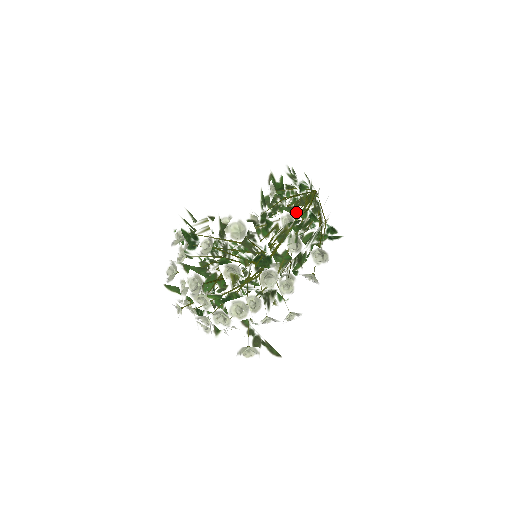
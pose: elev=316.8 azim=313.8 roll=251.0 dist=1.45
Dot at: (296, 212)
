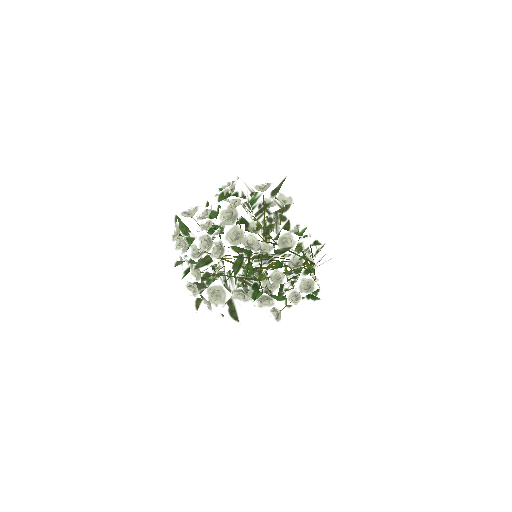
Dot at: occluded
